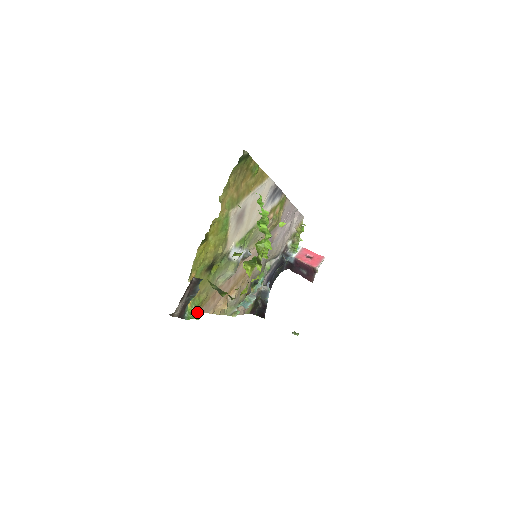
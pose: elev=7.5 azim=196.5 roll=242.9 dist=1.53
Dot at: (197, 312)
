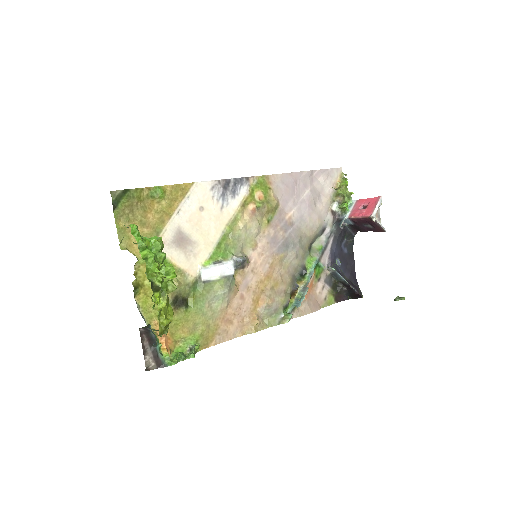
Dot at: (179, 353)
